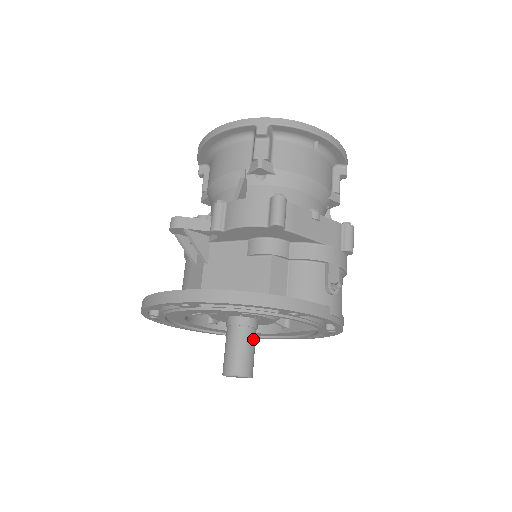
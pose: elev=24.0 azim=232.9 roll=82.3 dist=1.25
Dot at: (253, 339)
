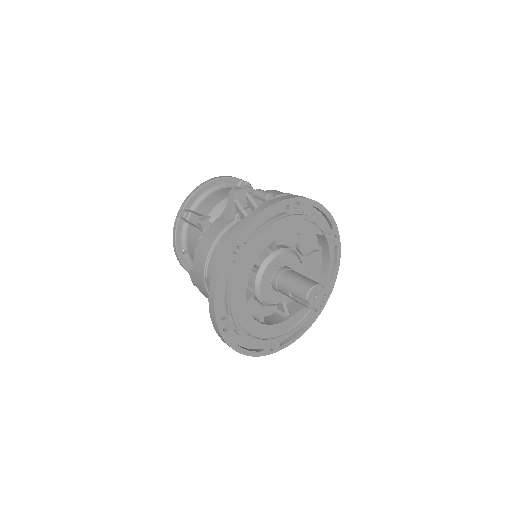
Dot at: occluded
